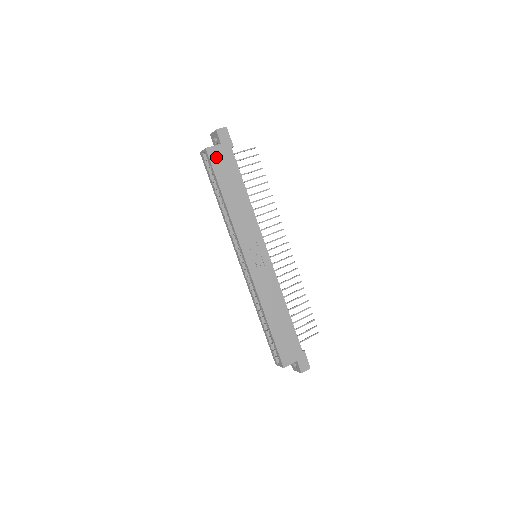
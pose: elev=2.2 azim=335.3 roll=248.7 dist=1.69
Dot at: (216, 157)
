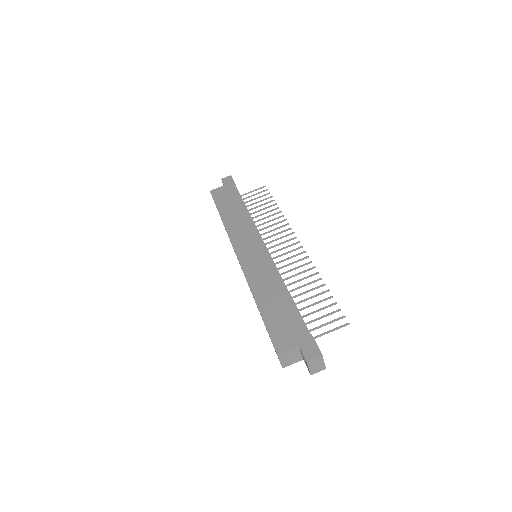
Dot at: (218, 194)
